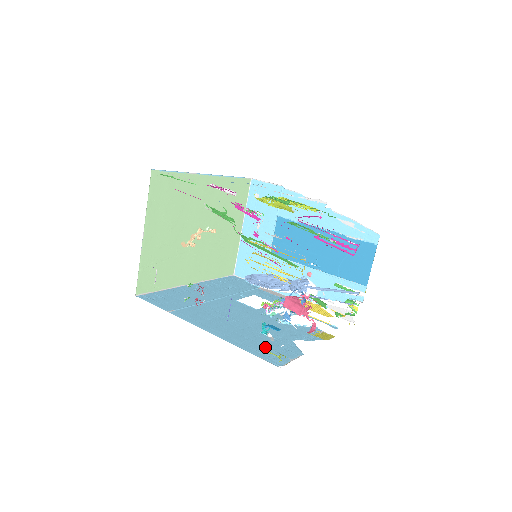
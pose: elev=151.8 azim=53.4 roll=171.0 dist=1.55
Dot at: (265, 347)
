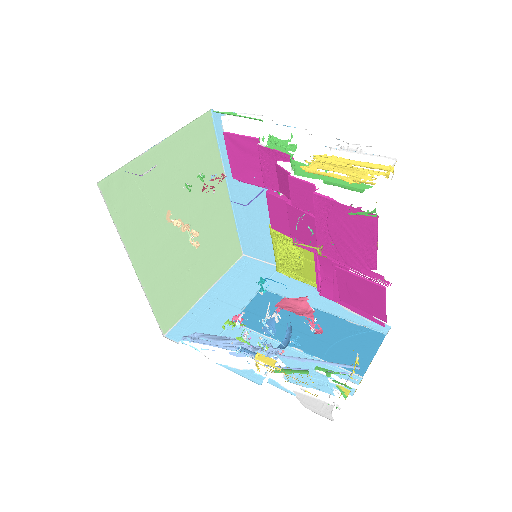
Dot at: occluded
